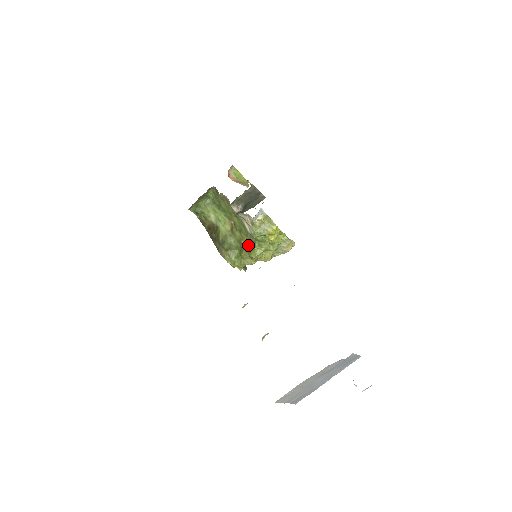
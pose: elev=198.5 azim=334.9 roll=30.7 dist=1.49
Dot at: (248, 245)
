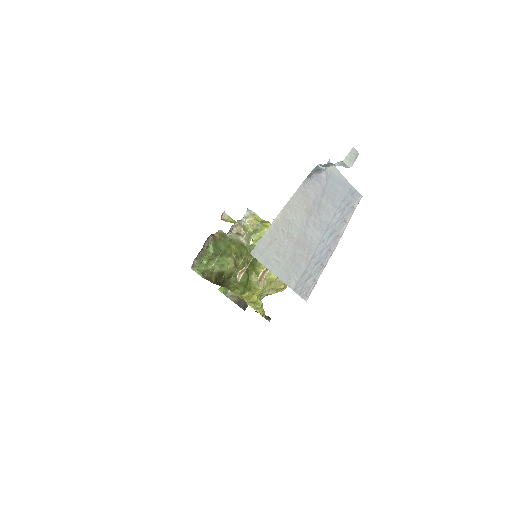
Dot at: (251, 262)
